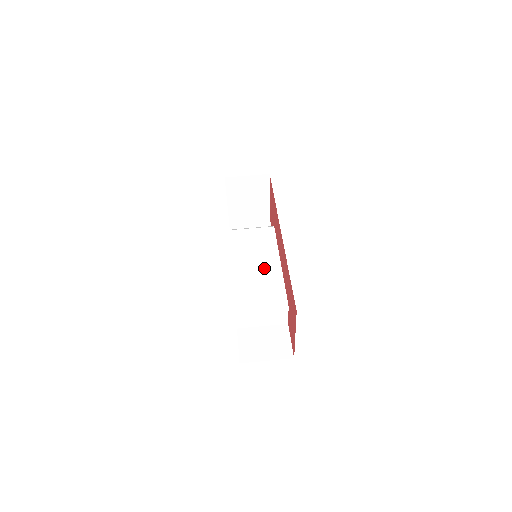
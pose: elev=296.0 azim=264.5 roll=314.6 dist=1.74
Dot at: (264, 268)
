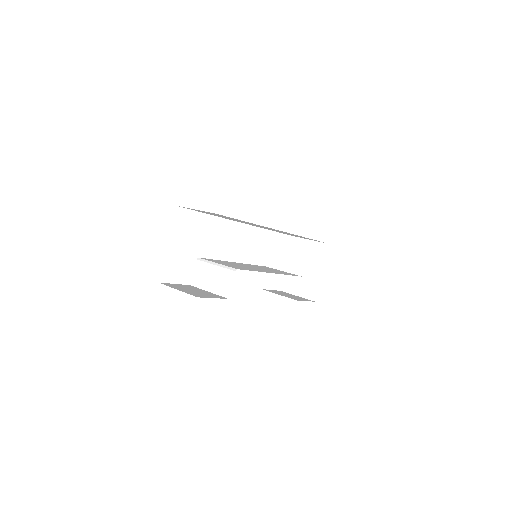
Dot at: (255, 268)
